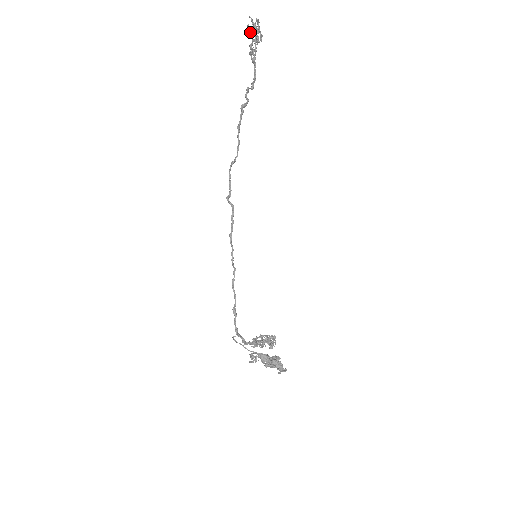
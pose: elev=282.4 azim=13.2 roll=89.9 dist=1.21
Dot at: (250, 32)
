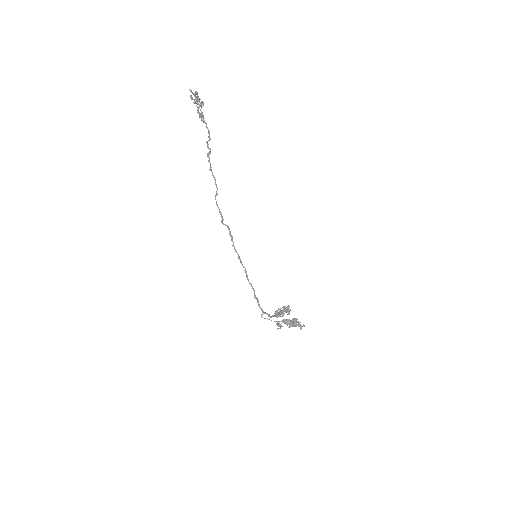
Dot at: (193, 102)
